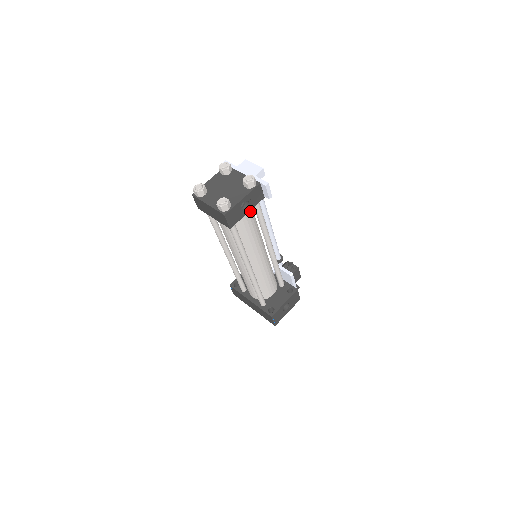
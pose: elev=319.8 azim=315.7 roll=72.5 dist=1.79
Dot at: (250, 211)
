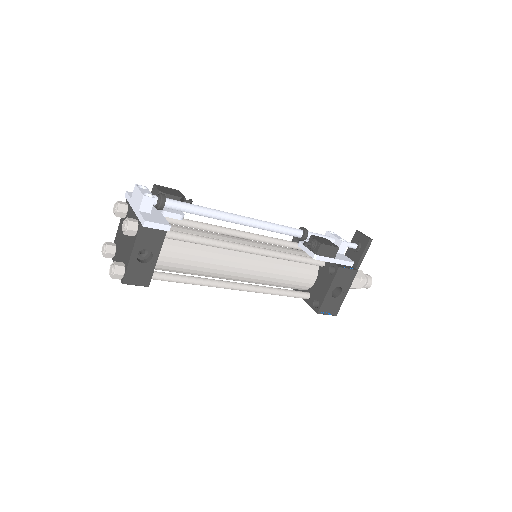
Dot at: (171, 246)
